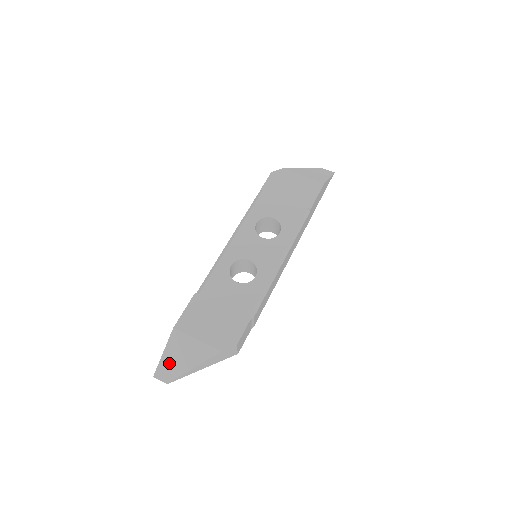
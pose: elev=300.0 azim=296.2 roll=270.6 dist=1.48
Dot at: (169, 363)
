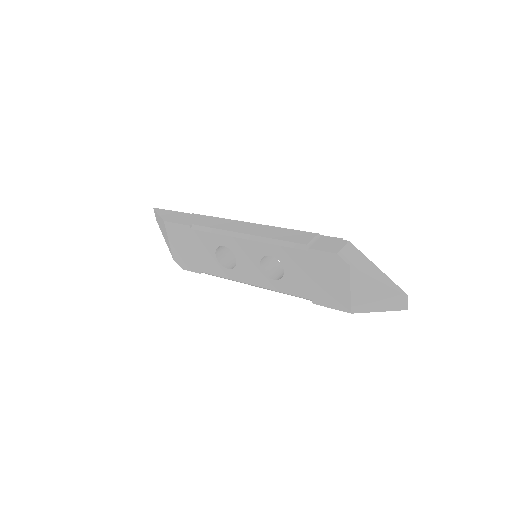
Dot at: (159, 220)
